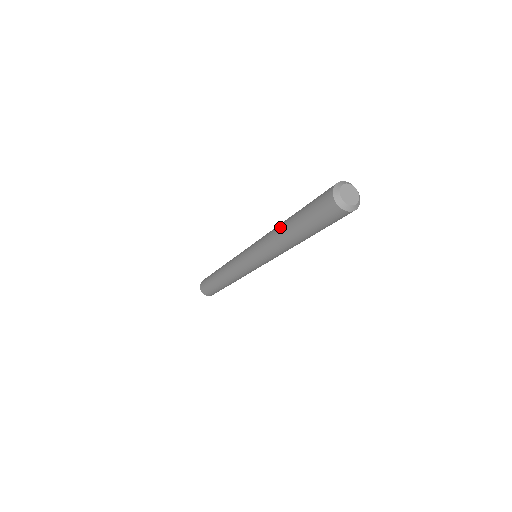
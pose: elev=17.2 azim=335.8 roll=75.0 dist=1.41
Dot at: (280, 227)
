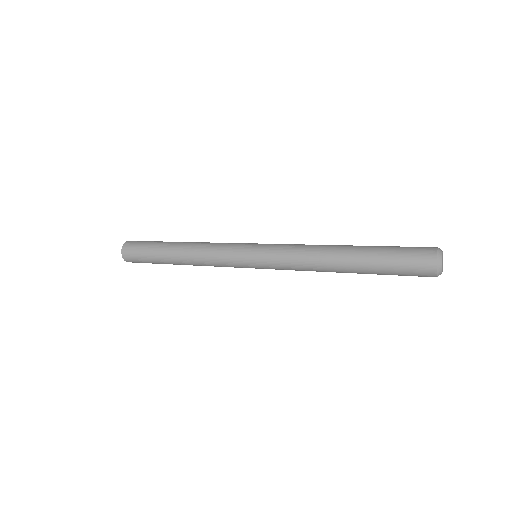
Dot at: (333, 265)
